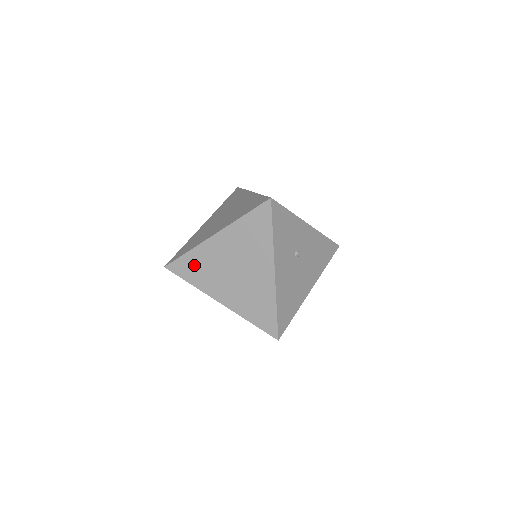
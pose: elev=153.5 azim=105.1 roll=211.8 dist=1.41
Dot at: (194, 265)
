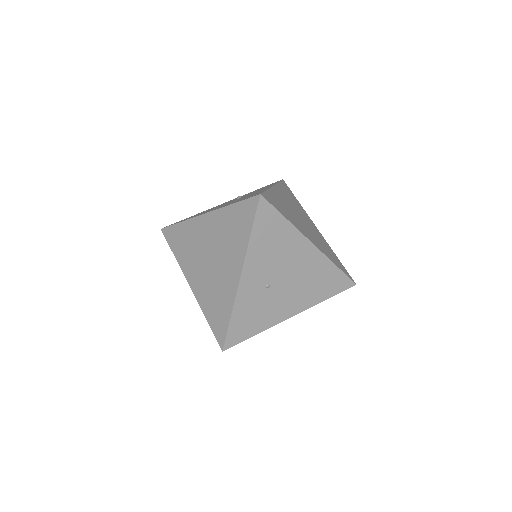
Dot at: occluded
